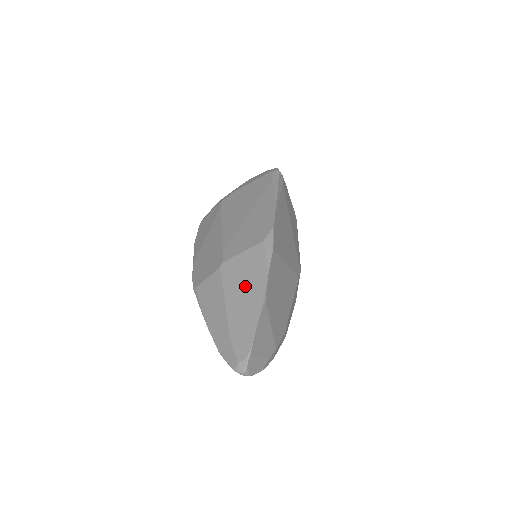
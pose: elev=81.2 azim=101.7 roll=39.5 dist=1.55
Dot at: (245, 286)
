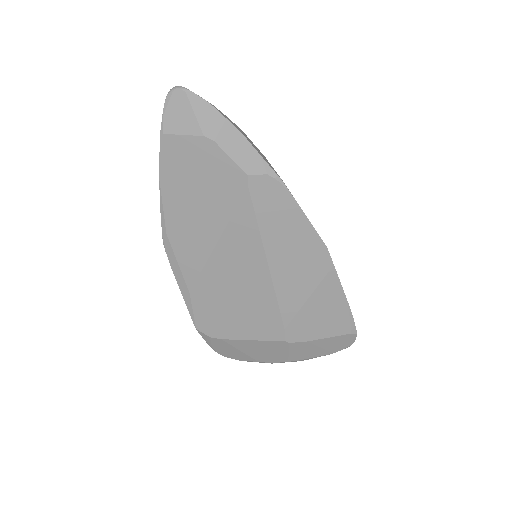
Dot at: occluded
